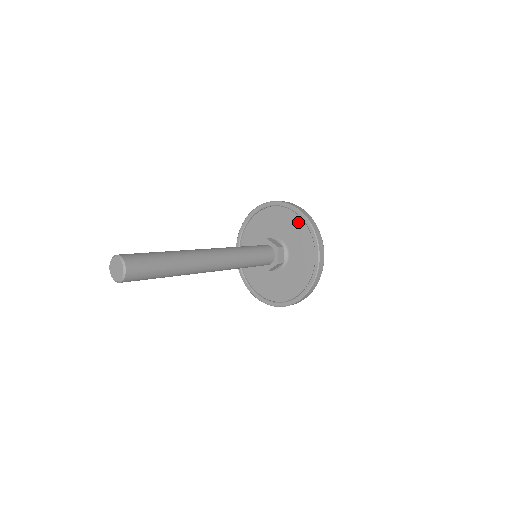
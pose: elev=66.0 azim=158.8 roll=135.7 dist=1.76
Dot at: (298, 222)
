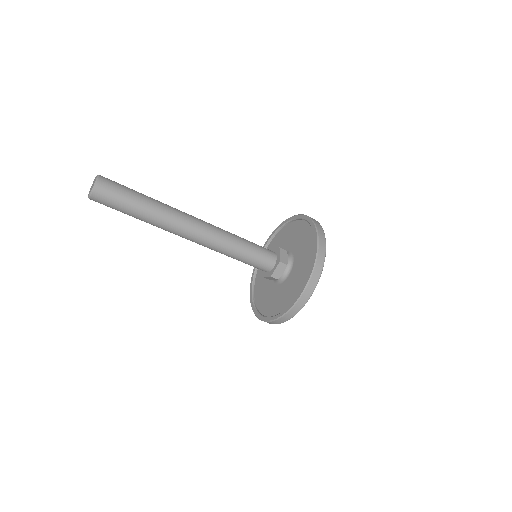
Dot at: (300, 226)
